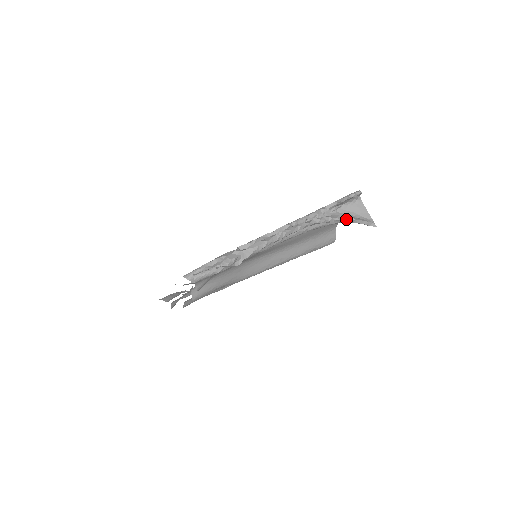
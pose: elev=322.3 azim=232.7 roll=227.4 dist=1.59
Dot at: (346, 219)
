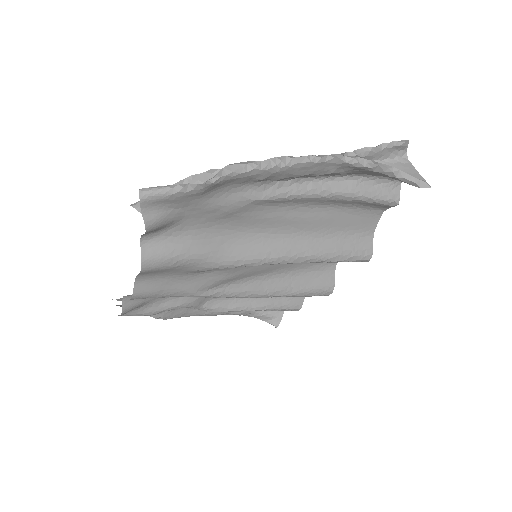
Dot at: (385, 166)
